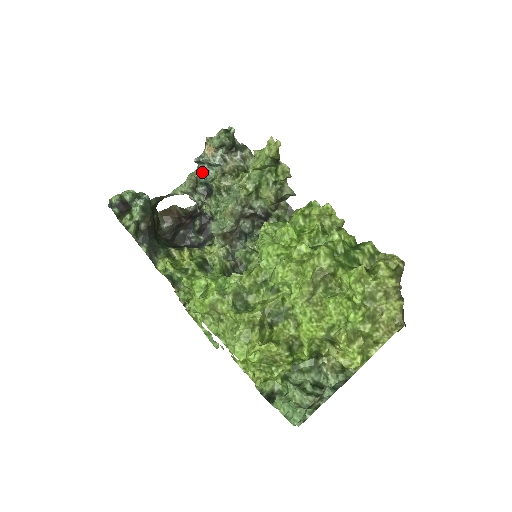
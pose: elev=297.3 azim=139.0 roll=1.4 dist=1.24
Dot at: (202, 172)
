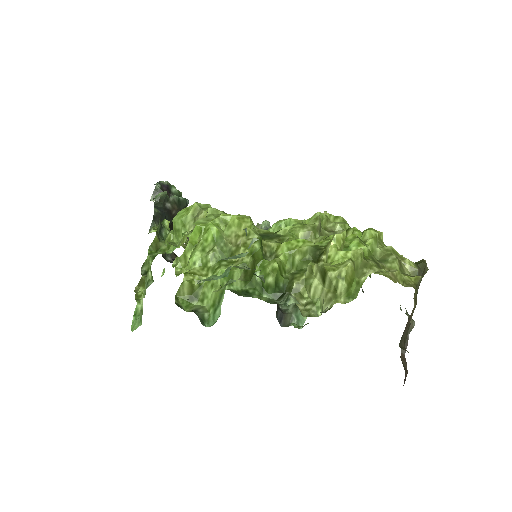
Dot at: occluded
